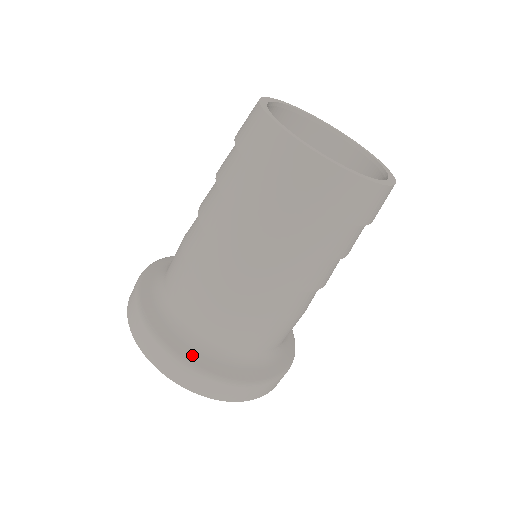
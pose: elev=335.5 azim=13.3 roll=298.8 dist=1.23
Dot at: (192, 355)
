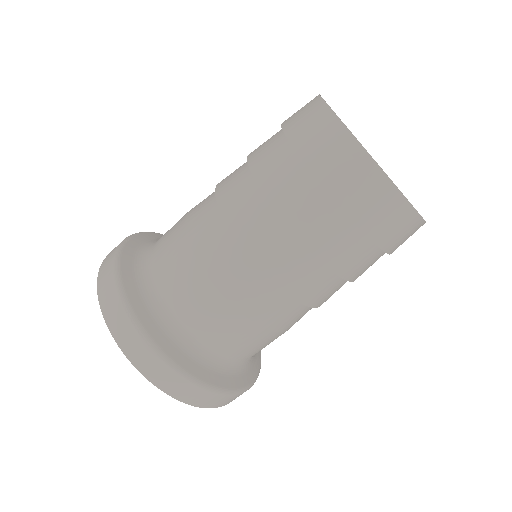
Dot at: (128, 268)
